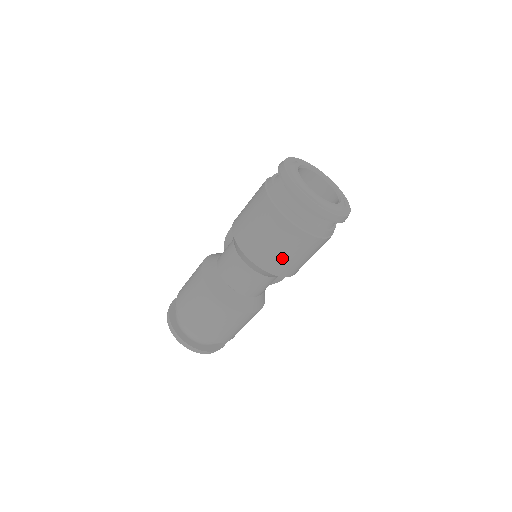
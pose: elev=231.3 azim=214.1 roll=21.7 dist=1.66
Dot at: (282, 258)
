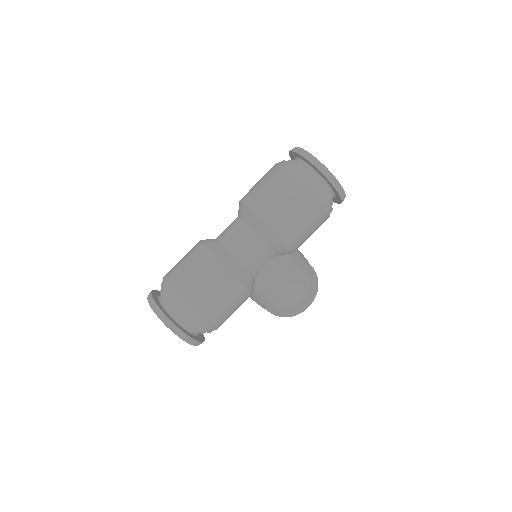
Dot at: (273, 202)
